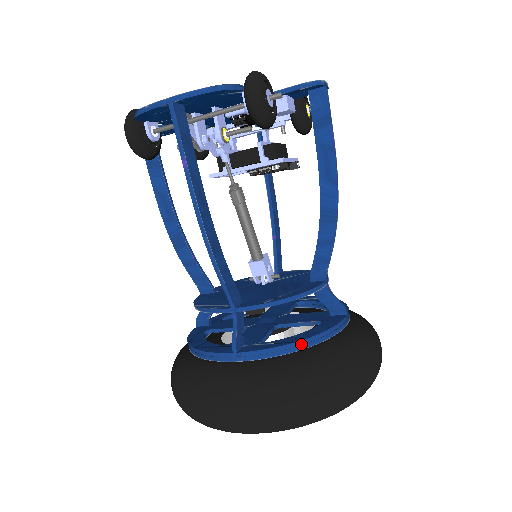
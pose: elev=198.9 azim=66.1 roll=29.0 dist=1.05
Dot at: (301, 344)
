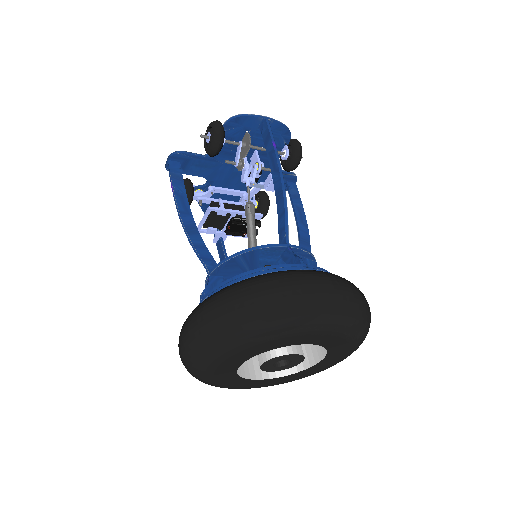
Dot at: occluded
